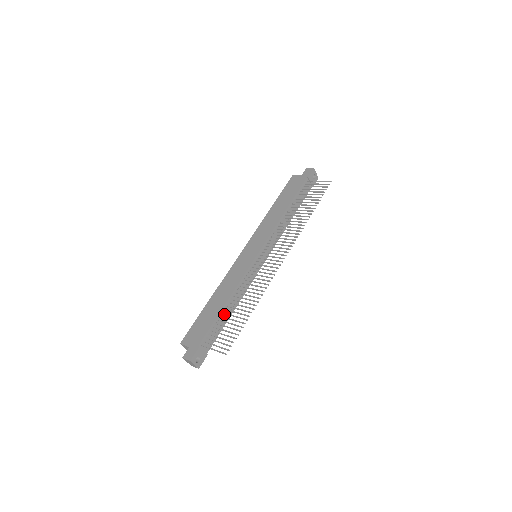
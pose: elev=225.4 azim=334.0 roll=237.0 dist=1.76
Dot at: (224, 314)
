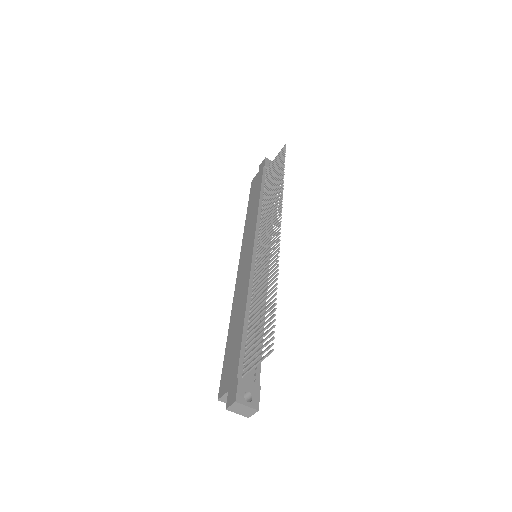
Dot at: occluded
